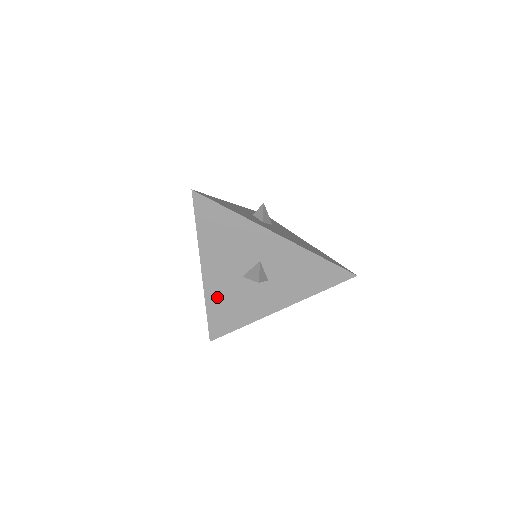
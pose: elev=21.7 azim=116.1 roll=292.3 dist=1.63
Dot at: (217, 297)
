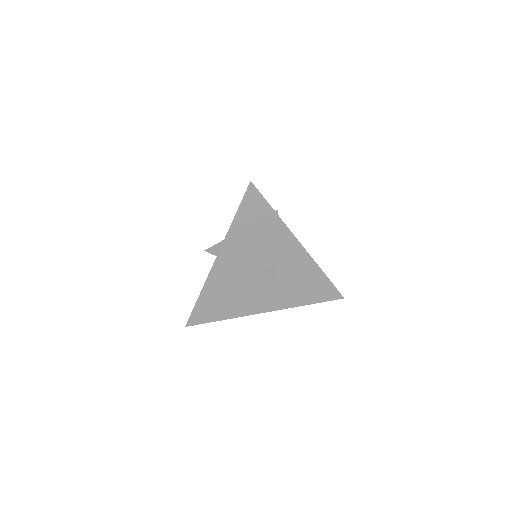
Dot at: (217, 286)
